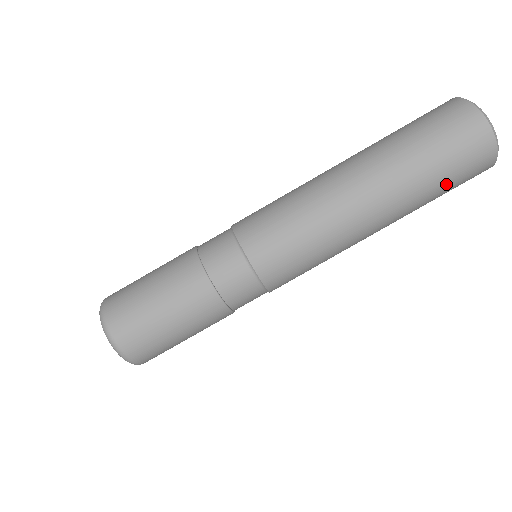
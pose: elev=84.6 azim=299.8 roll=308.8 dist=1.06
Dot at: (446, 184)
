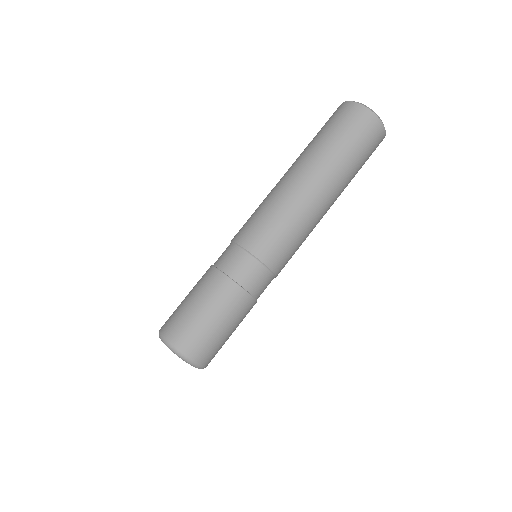
Dot at: (362, 161)
